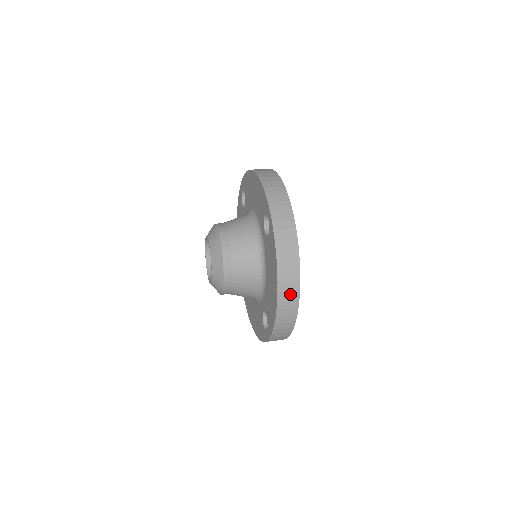
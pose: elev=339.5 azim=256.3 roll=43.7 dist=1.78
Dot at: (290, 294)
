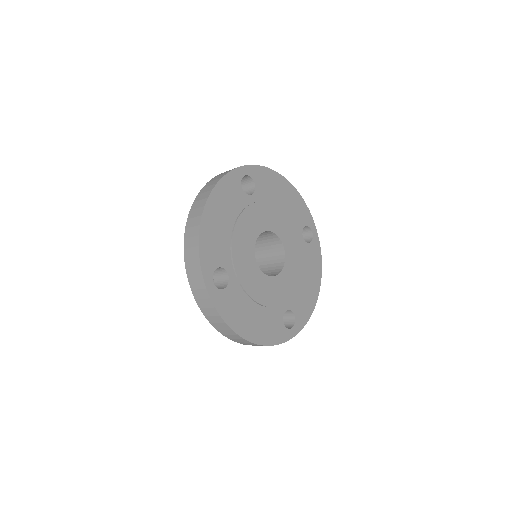
Dot at: (197, 211)
